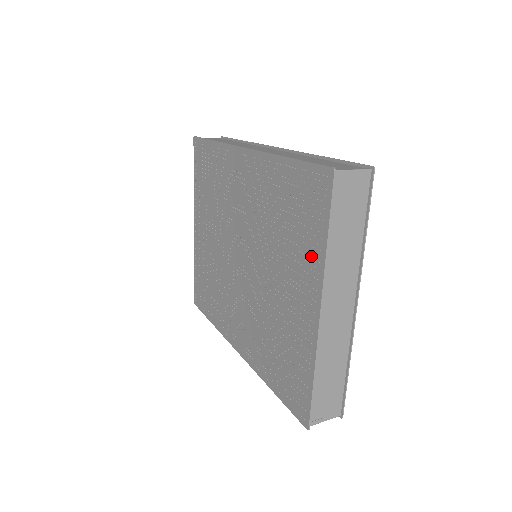
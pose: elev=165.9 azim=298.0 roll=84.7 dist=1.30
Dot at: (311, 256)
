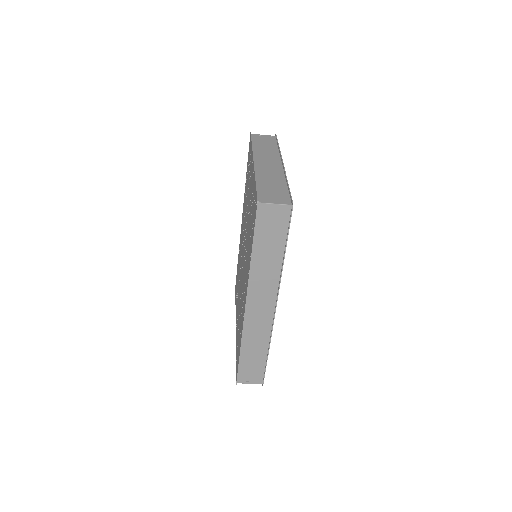
Dot at: occluded
